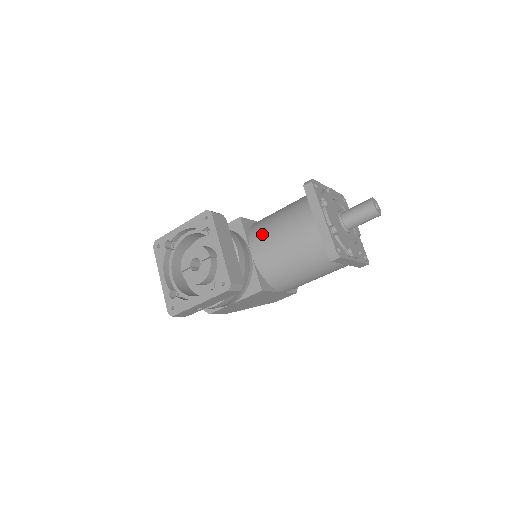
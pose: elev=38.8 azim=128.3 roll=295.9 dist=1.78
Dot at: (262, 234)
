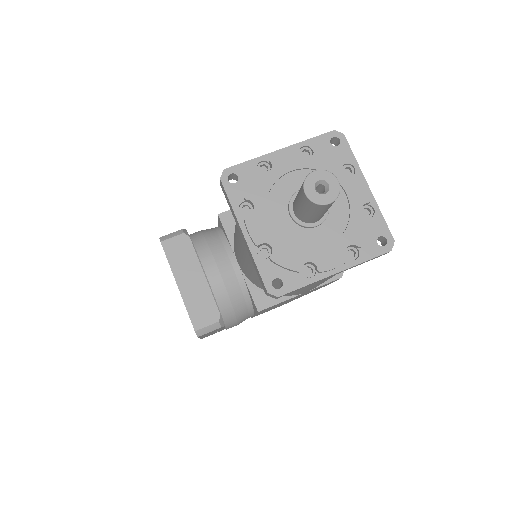
Dot at: (234, 241)
